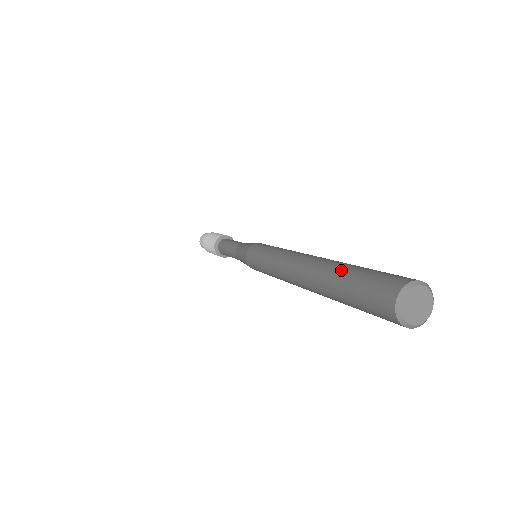
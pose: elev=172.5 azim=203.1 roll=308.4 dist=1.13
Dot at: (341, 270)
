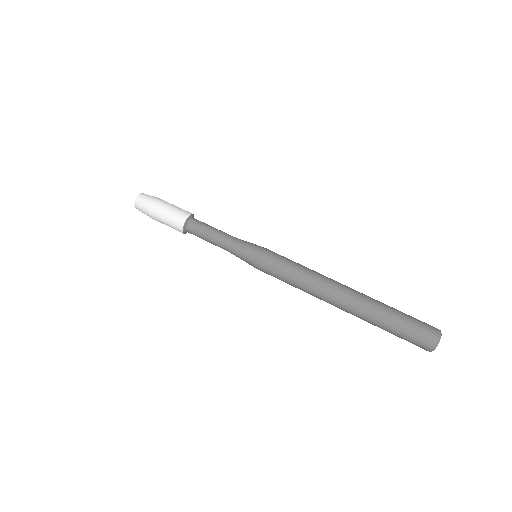
Dot at: (382, 324)
